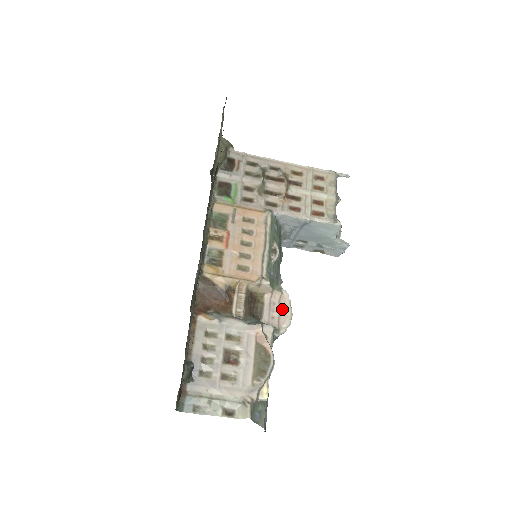
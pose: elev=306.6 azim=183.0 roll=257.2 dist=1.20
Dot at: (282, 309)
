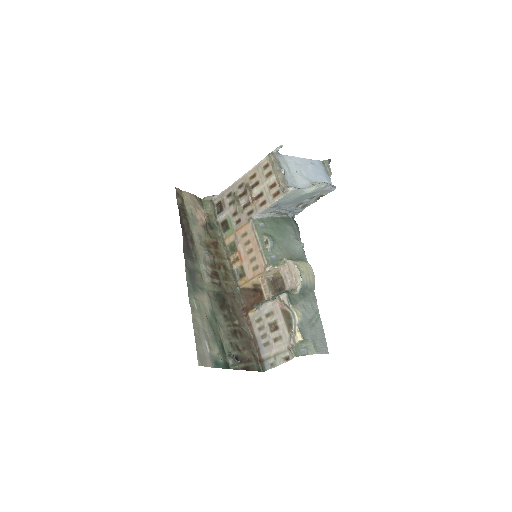
Dot at: (293, 273)
